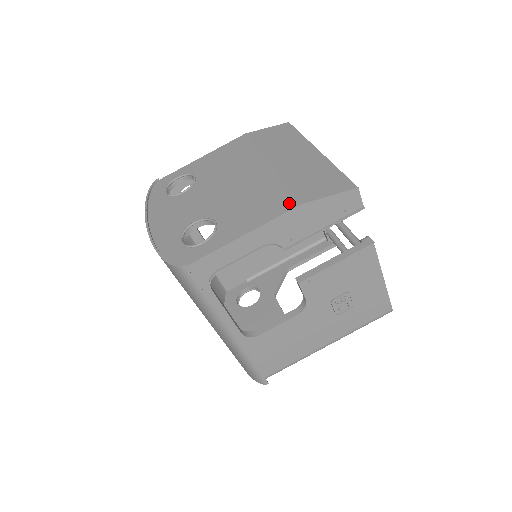
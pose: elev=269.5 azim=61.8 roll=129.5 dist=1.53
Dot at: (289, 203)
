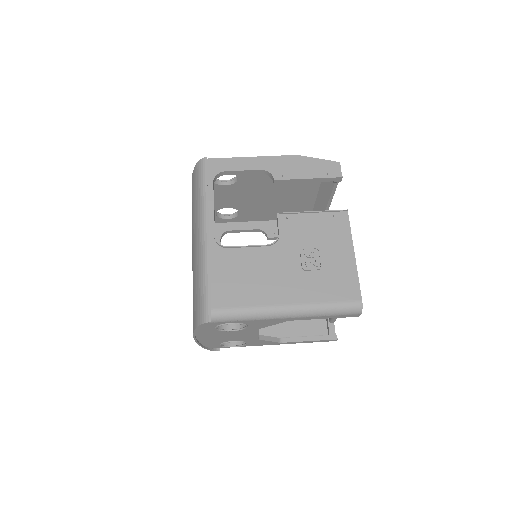
Dot at: occluded
